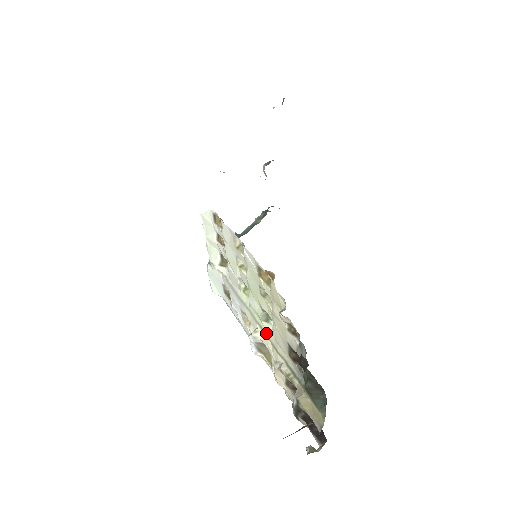
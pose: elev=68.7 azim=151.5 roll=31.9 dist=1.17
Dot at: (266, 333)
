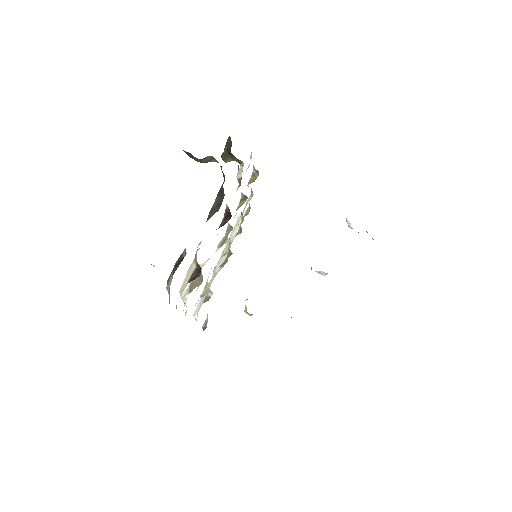
Dot at: occluded
